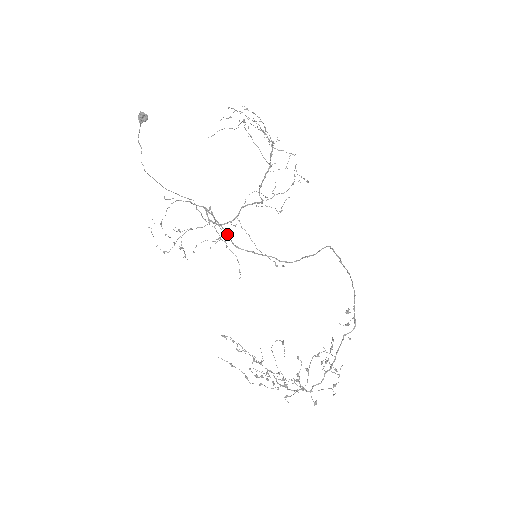
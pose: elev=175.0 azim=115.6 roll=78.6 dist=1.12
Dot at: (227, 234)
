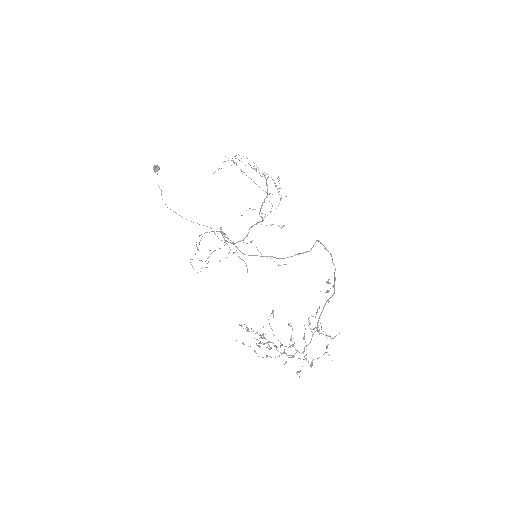
Dot at: occluded
